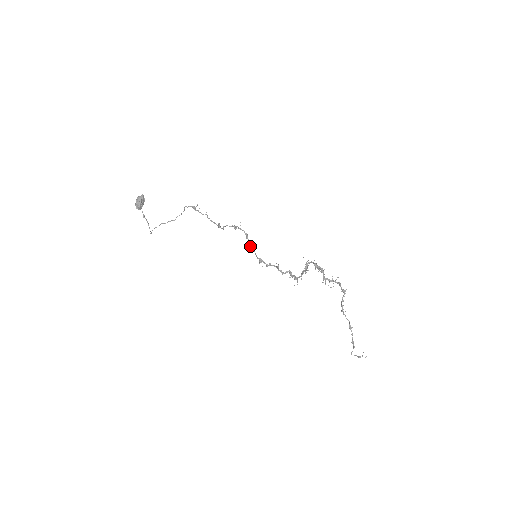
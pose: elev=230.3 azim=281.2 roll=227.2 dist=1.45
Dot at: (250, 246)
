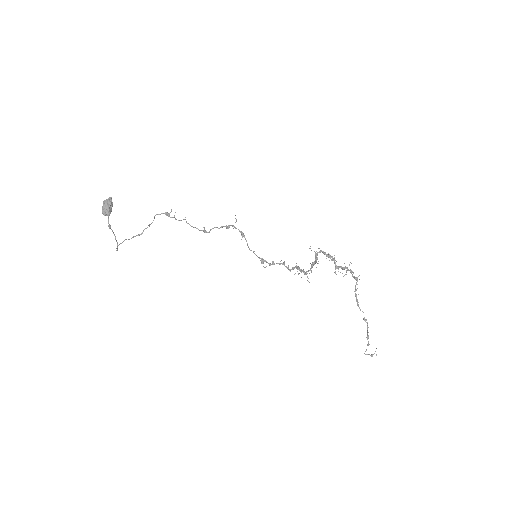
Dot at: (248, 246)
